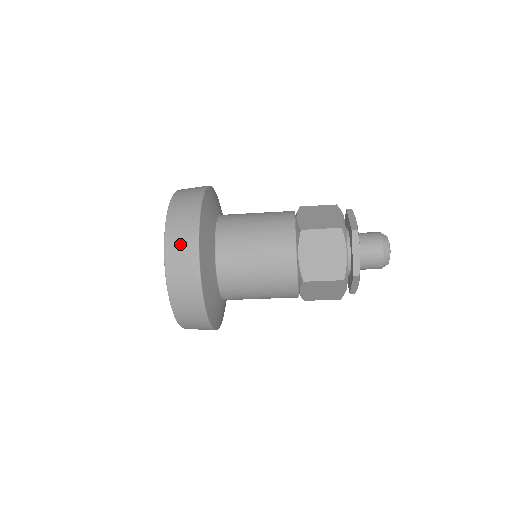
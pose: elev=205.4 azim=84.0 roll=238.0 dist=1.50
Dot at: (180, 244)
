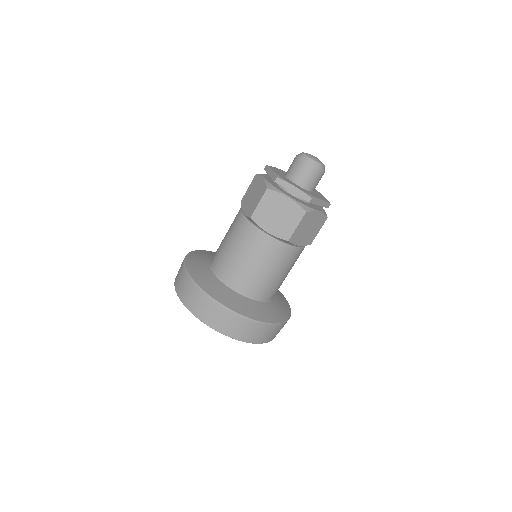
Dot at: (203, 308)
